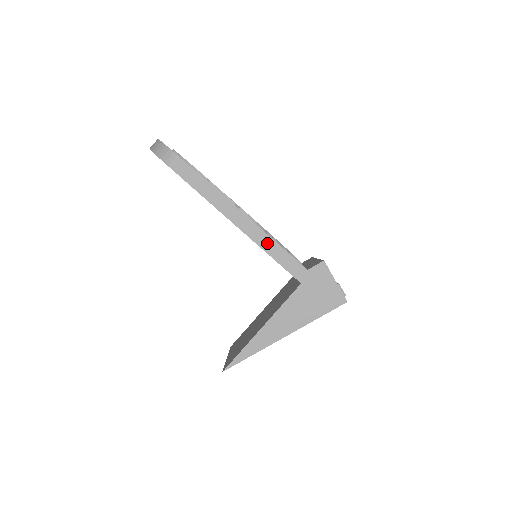
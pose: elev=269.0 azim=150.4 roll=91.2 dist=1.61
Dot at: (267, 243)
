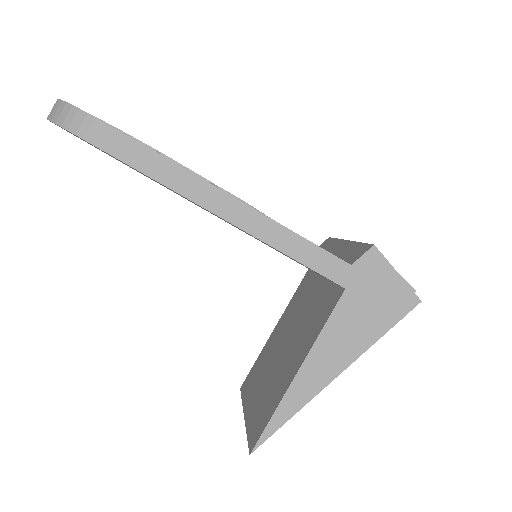
Dot at: (279, 236)
